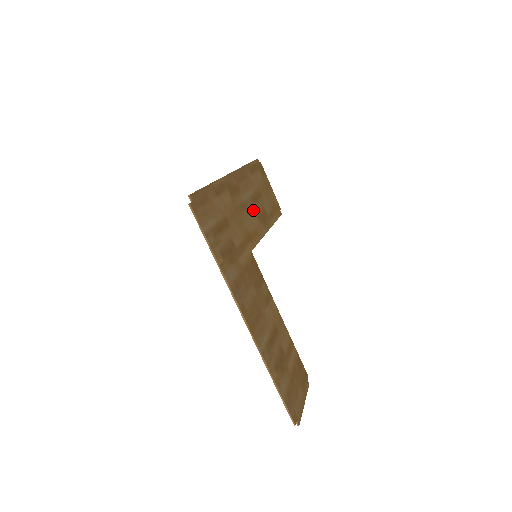
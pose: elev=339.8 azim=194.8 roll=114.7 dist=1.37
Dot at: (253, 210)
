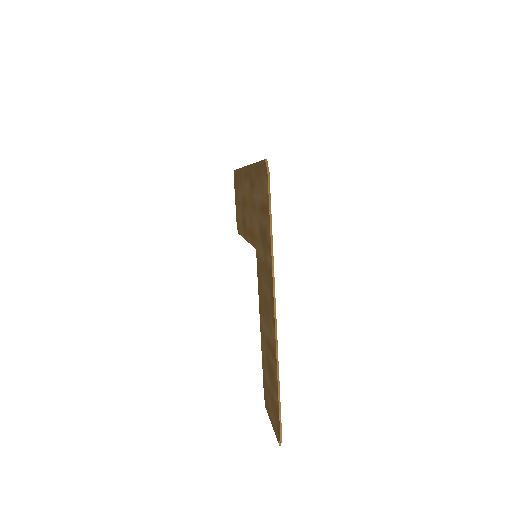
Dot at: occluded
